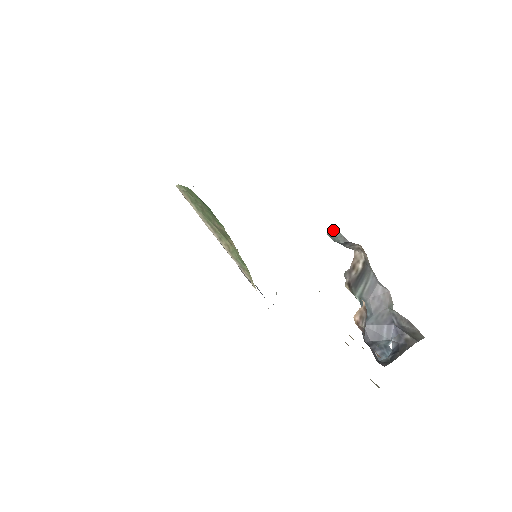
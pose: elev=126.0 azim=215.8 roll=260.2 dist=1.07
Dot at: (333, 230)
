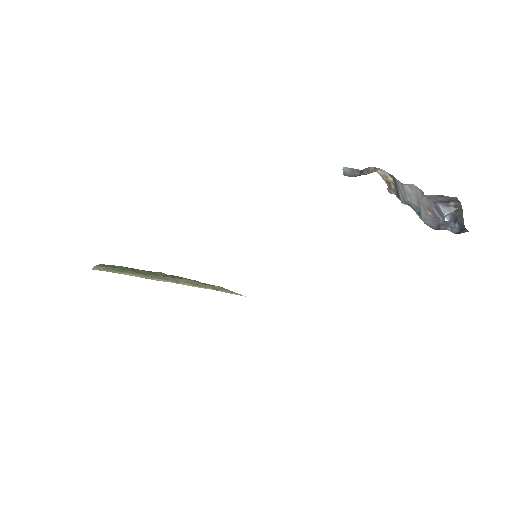
Dot at: (345, 170)
